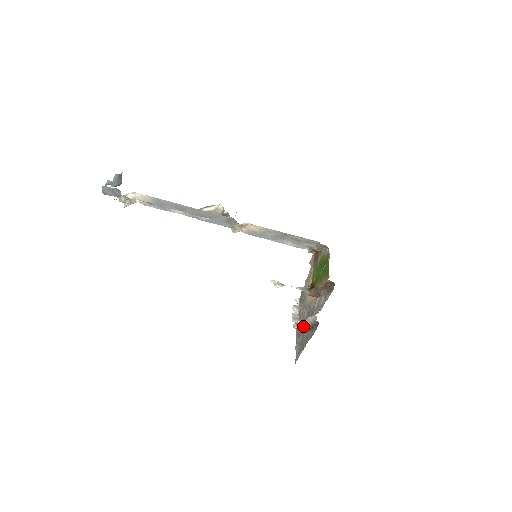
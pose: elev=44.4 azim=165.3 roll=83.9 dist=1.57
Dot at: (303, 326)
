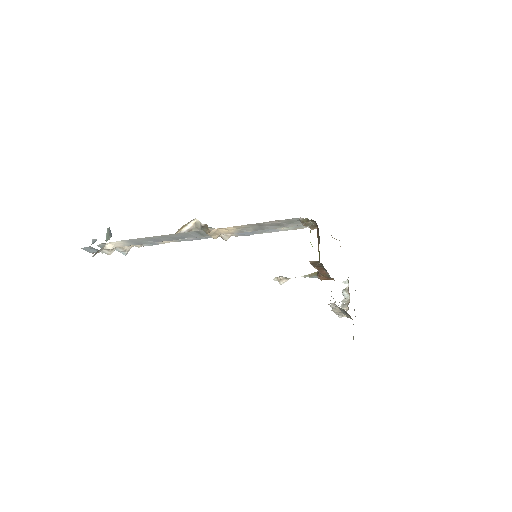
Dot at: occluded
